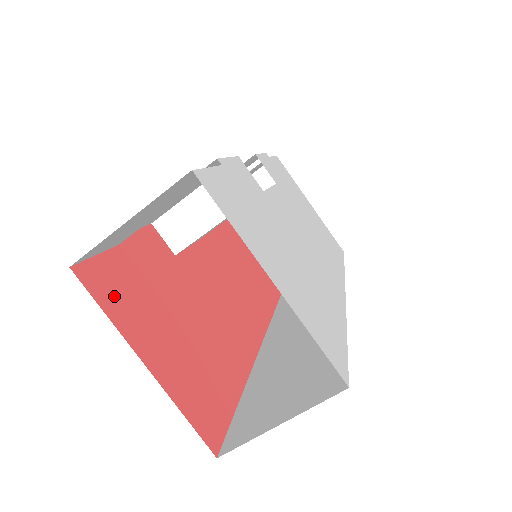
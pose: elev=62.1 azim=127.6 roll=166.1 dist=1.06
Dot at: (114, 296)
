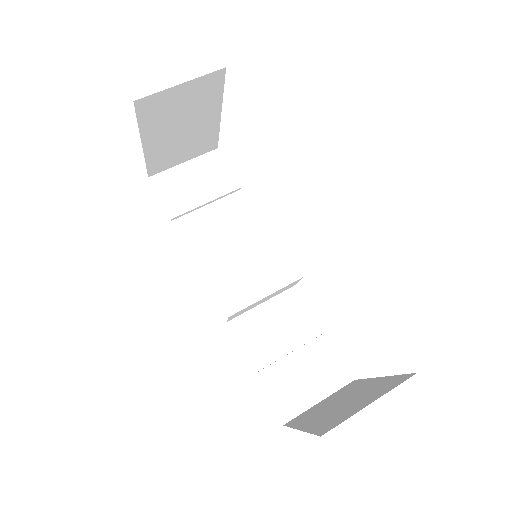
Dot at: occluded
